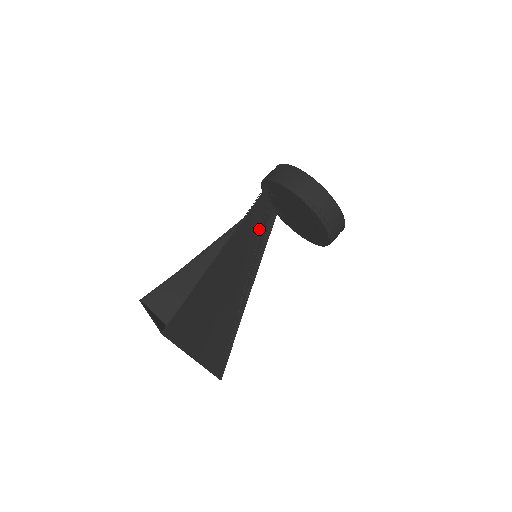
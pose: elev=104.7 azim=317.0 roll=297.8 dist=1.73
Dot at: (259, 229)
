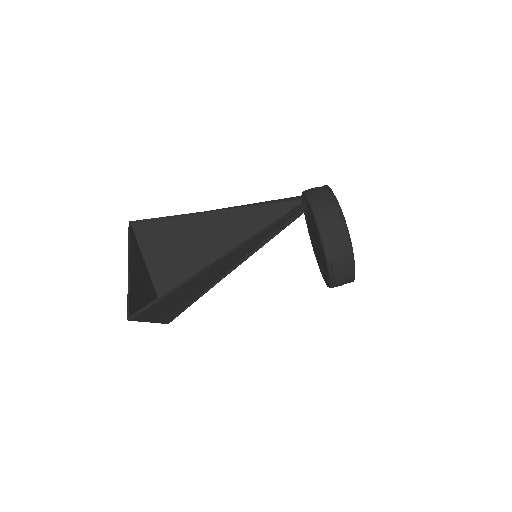
Dot at: (275, 229)
